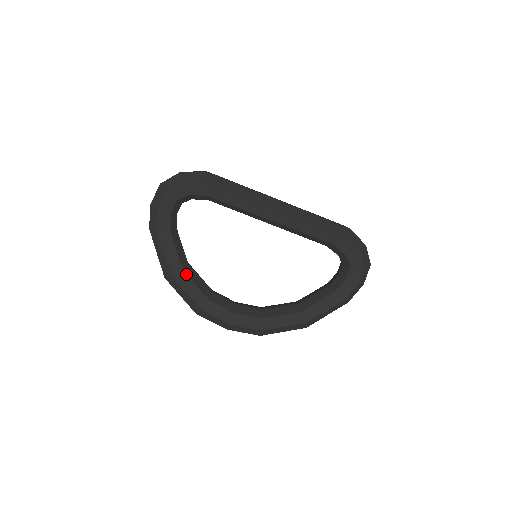
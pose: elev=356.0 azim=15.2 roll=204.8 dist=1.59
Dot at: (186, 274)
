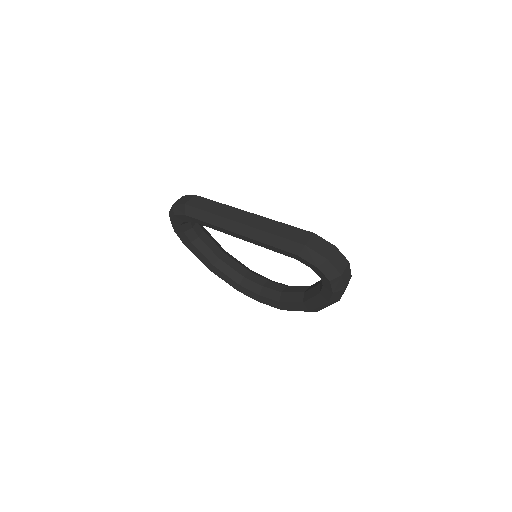
Dot at: (217, 268)
